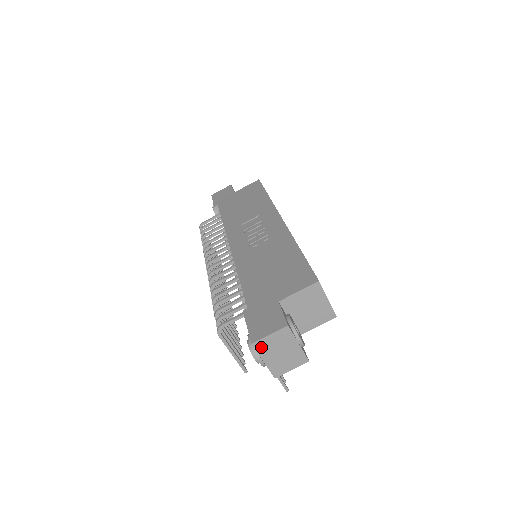
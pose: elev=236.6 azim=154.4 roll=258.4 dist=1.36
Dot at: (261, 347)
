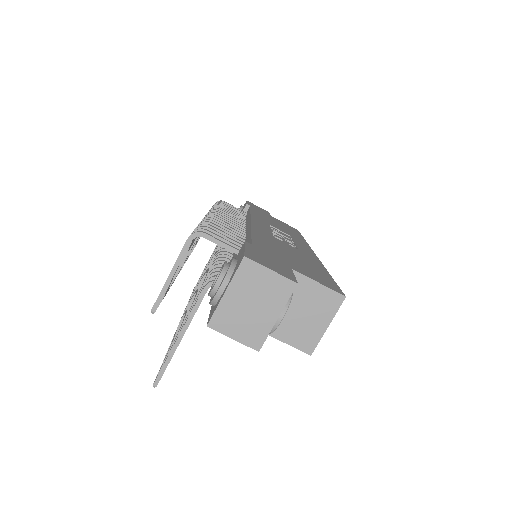
Dot at: (246, 272)
